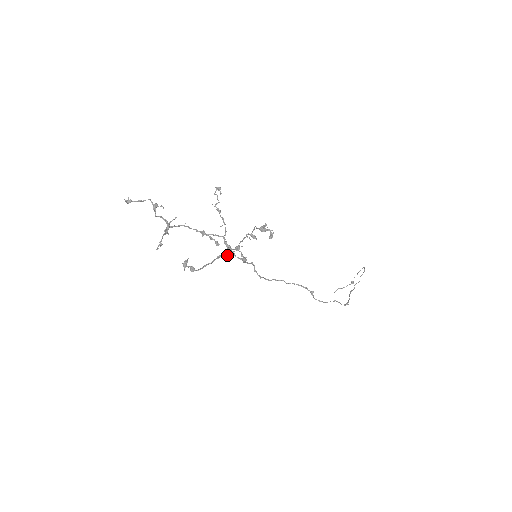
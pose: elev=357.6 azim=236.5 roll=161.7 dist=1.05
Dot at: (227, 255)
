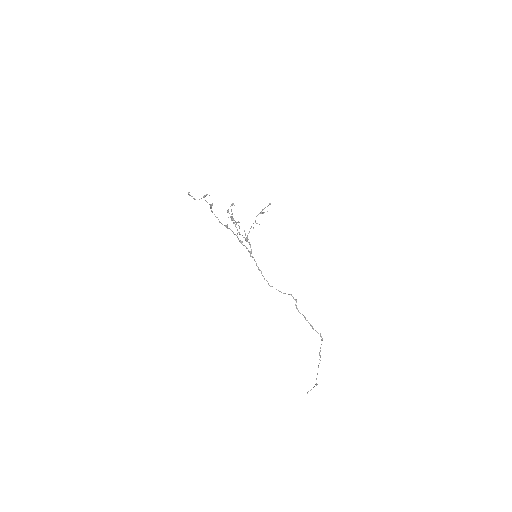
Dot at: occluded
